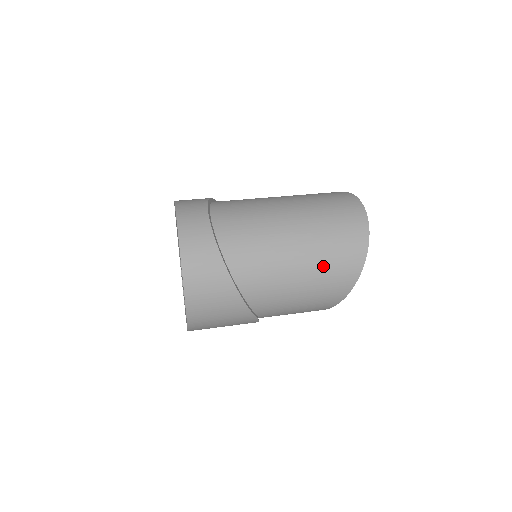
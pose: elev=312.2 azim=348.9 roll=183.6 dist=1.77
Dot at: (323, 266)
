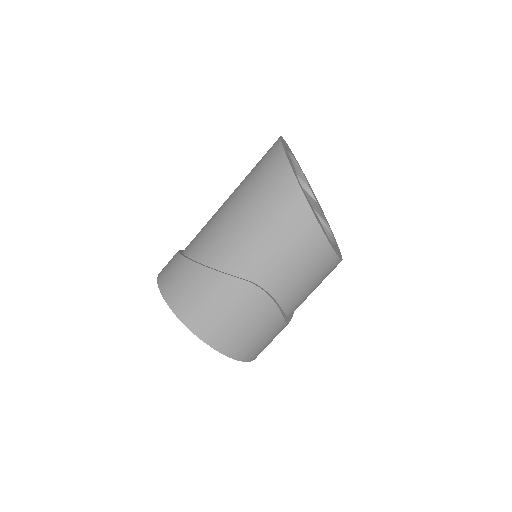
Dot at: (253, 189)
